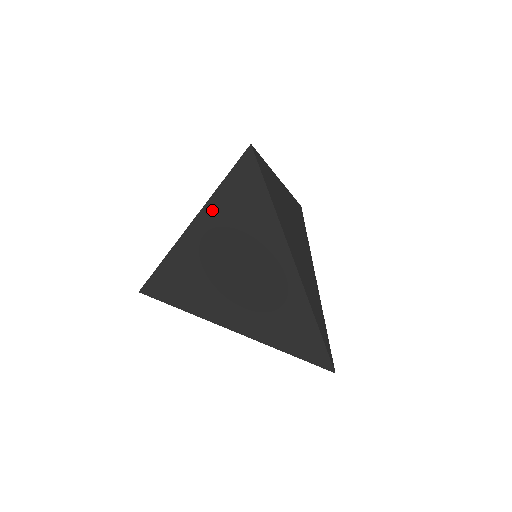
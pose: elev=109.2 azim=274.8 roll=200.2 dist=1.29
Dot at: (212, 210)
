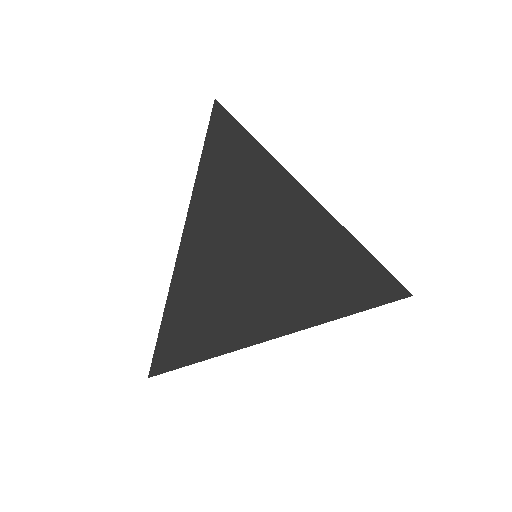
Dot at: (203, 194)
